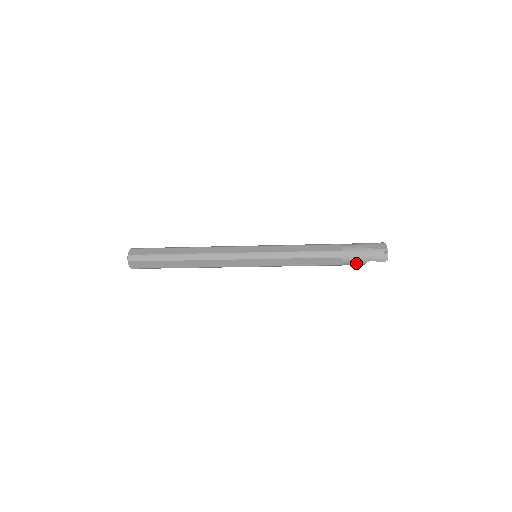
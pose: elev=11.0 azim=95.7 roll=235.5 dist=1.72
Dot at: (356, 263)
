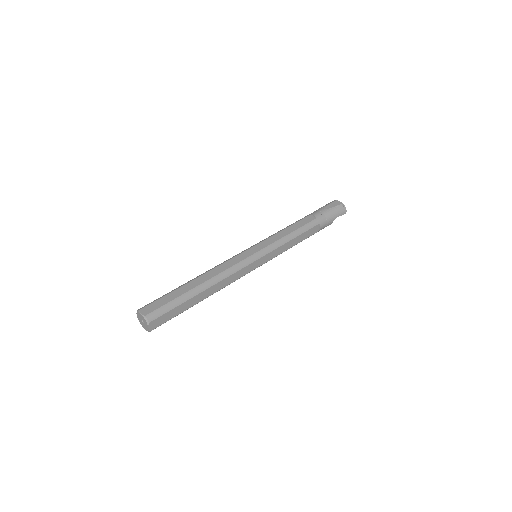
Dot at: (328, 224)
